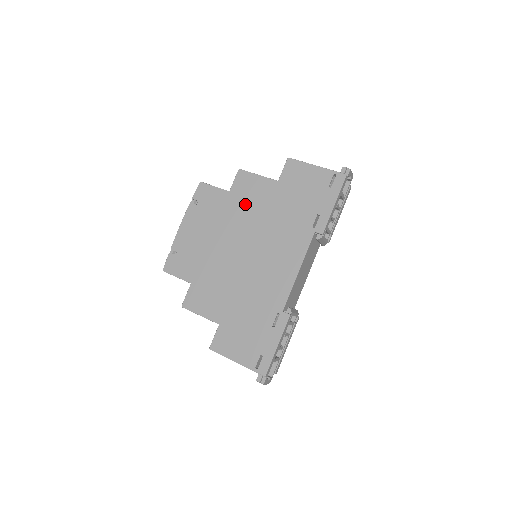
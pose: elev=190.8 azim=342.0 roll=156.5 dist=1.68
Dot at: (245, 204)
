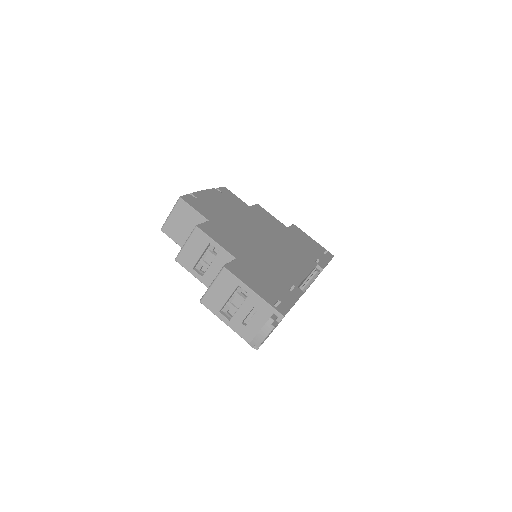
Dot at: (263, 219)
